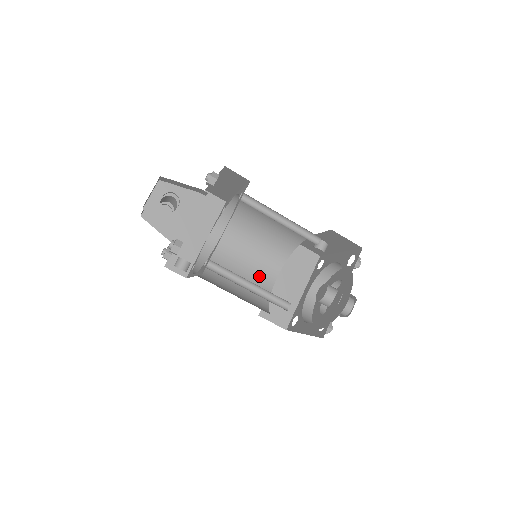
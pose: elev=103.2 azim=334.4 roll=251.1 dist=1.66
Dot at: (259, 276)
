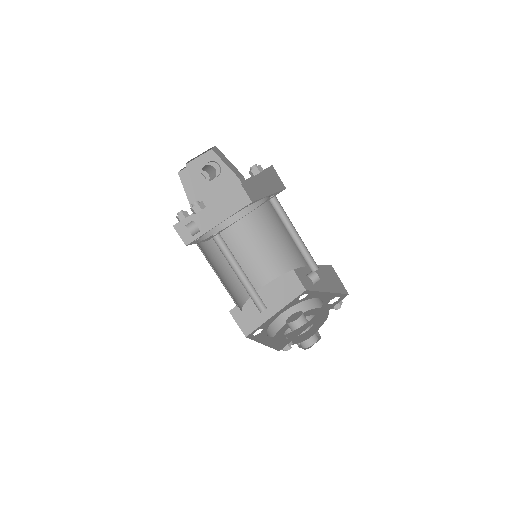
Dot at: occluded
